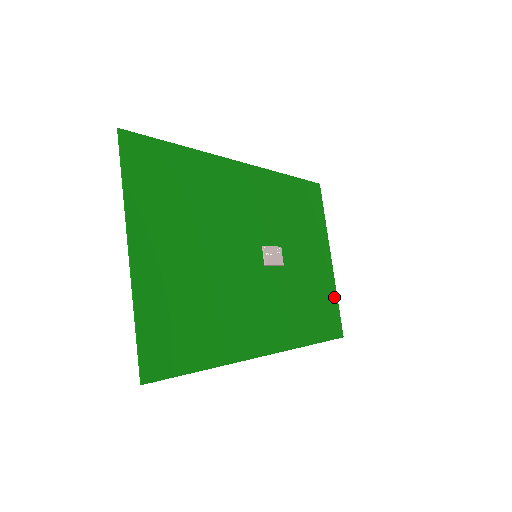
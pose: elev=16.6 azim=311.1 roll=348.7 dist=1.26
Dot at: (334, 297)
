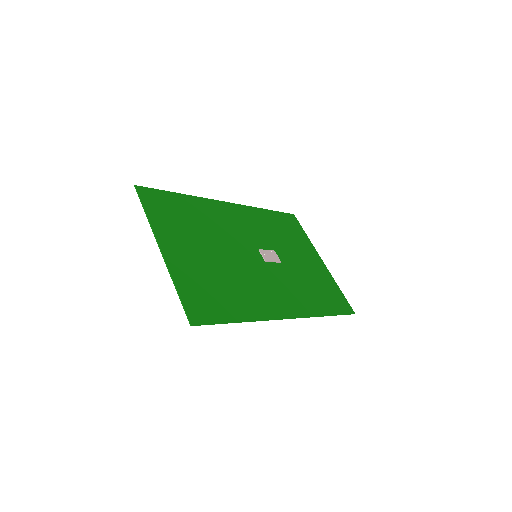
Dot at: (335, 286)
